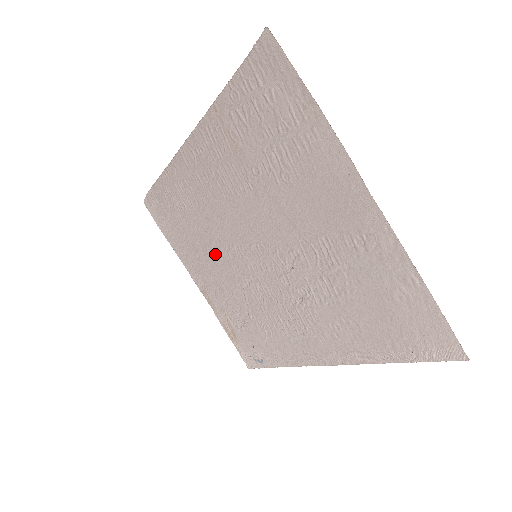
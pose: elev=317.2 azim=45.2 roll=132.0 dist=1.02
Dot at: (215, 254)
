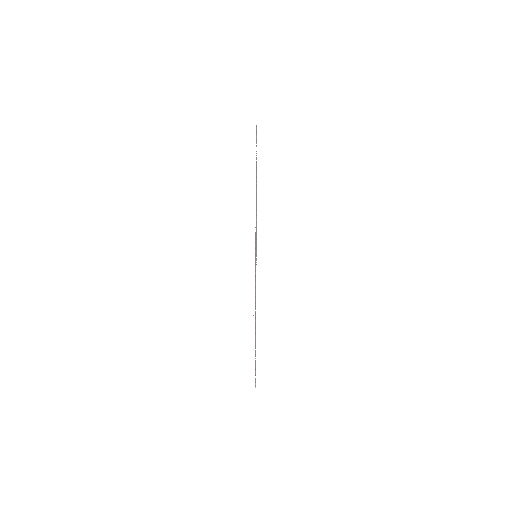
Dot at: occluded
